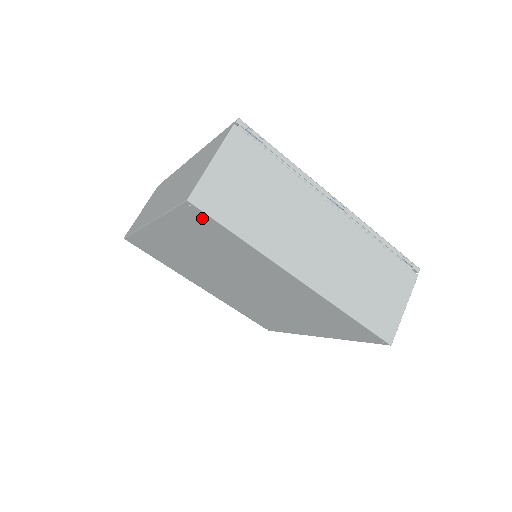
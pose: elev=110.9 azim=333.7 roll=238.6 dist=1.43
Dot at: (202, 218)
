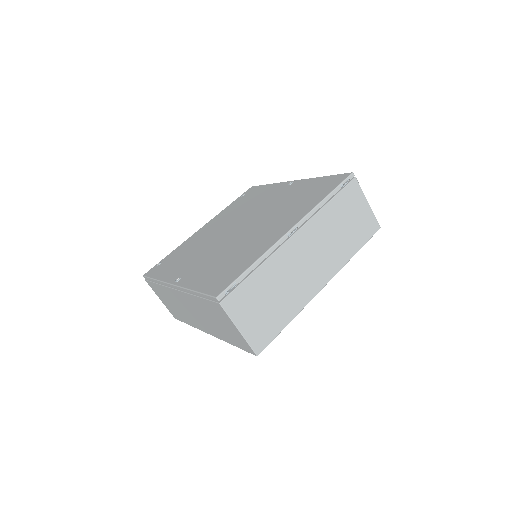
Dot at: occluded
